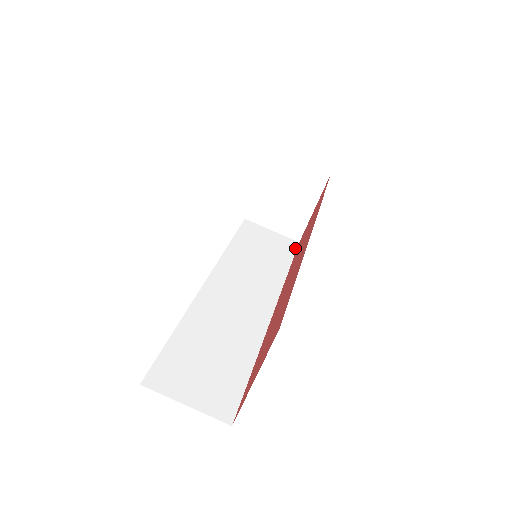
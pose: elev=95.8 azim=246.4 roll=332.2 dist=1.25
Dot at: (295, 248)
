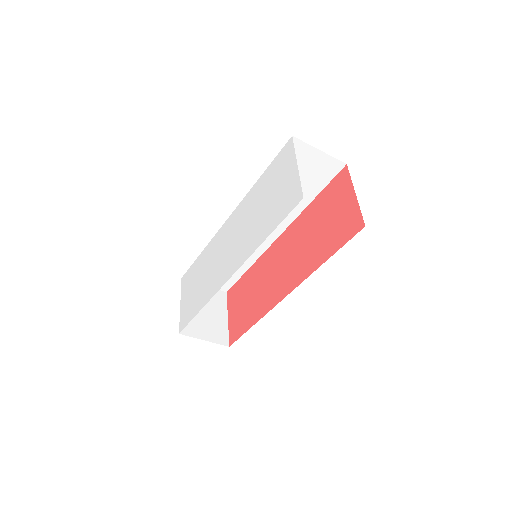
Dot at: (335, 174)
